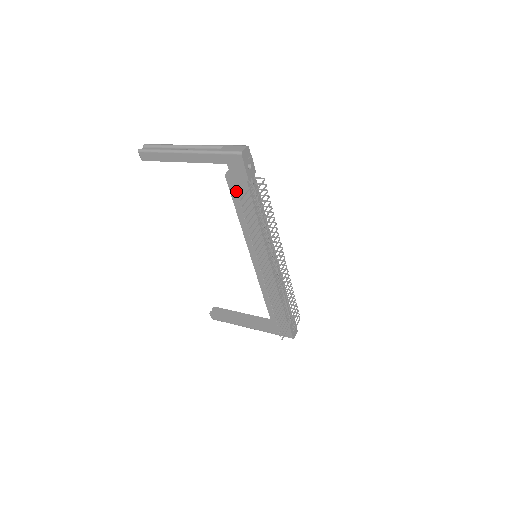
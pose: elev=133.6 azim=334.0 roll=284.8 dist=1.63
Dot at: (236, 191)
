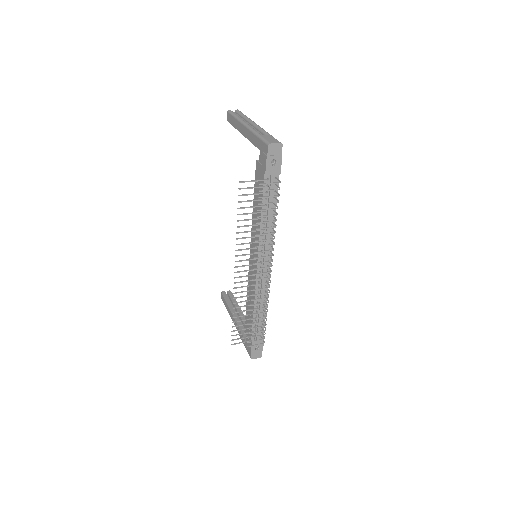
Dot at: occluded
